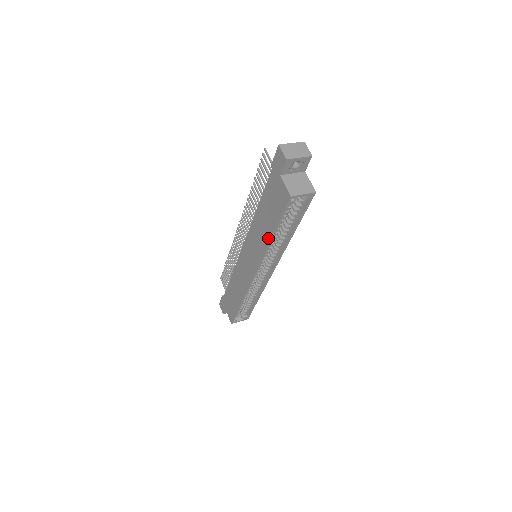
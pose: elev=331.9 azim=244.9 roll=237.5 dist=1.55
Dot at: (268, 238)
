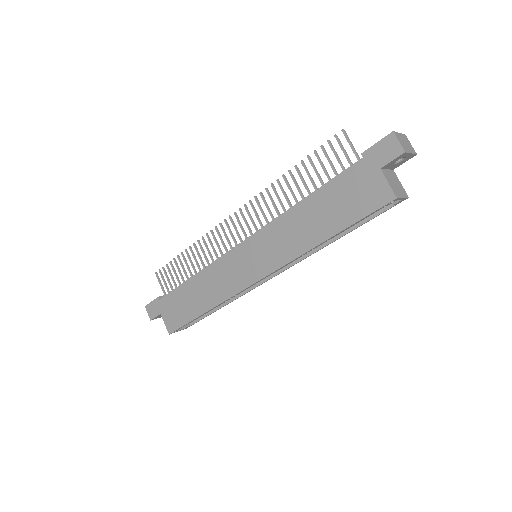
Dot at: (317, 240)
